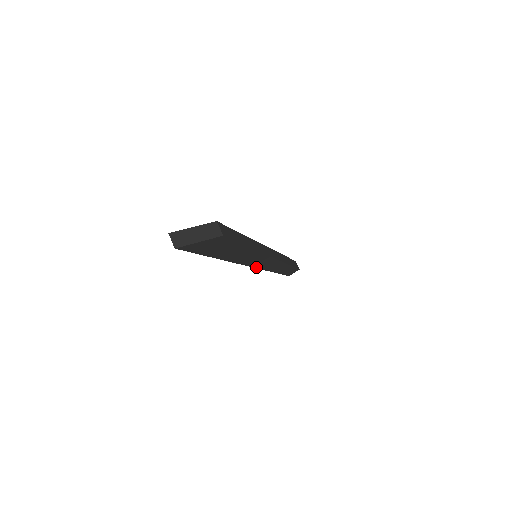
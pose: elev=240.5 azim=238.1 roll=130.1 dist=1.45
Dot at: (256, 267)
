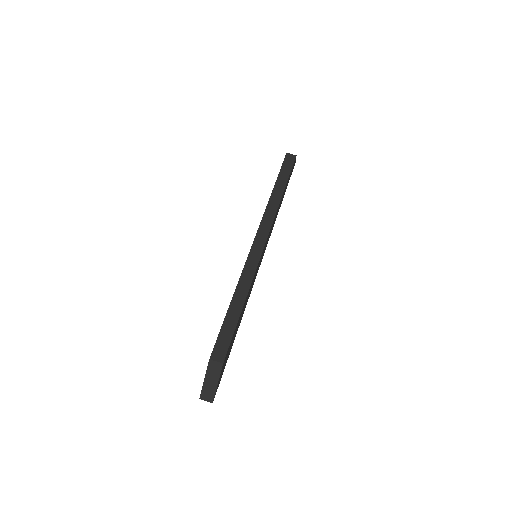
Dot at: (265, 248)
